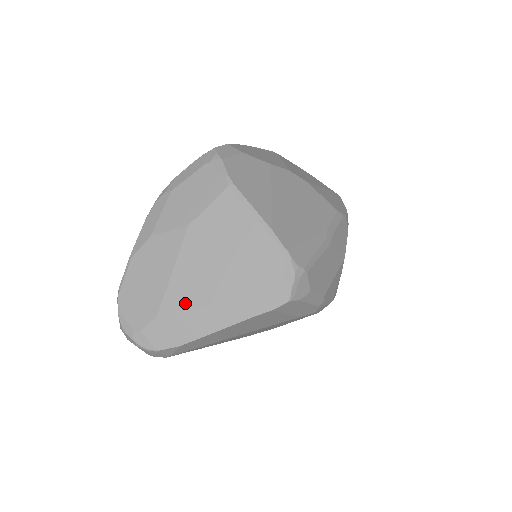
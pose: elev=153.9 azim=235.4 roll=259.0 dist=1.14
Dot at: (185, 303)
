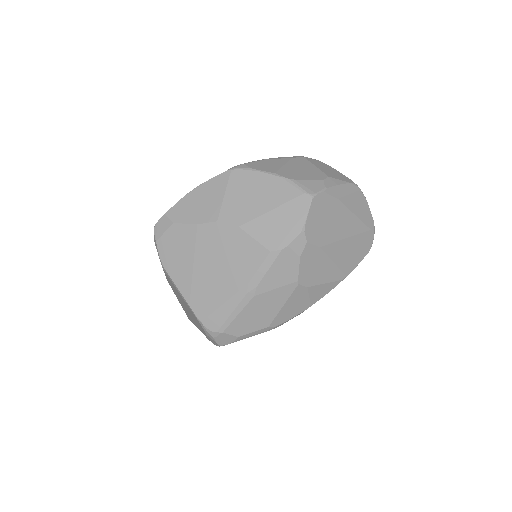
Dot at: occluded
